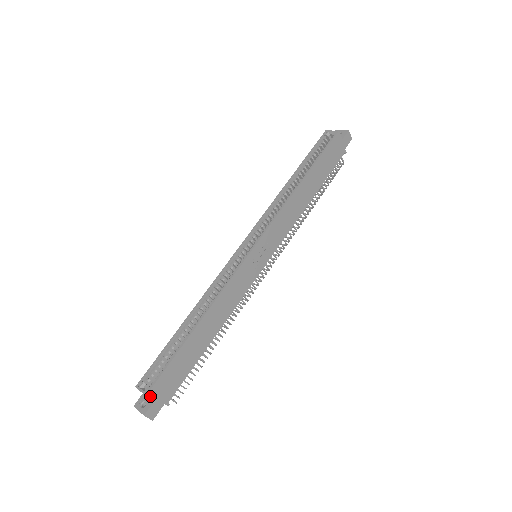
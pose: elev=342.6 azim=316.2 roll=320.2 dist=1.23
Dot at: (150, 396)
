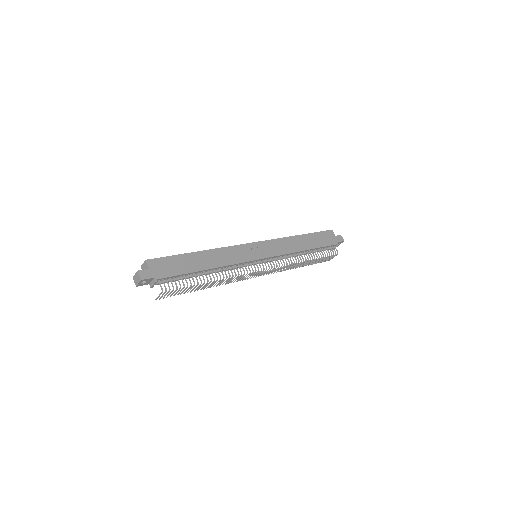
Dot at: (148, 263)
